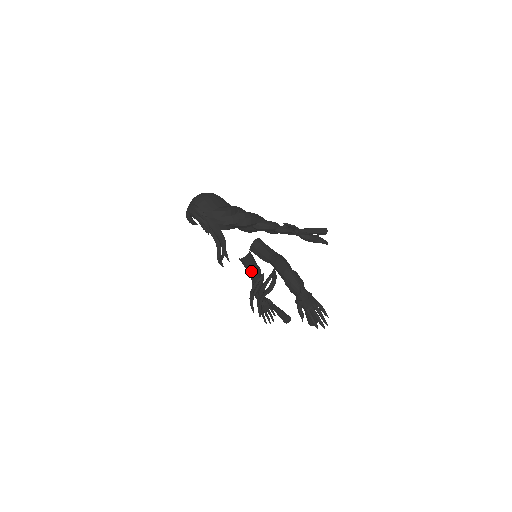
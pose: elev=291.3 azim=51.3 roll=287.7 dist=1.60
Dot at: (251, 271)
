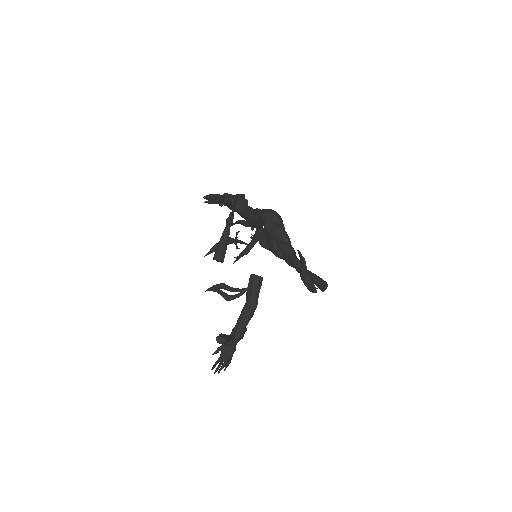
Dot at: (248, 296)
